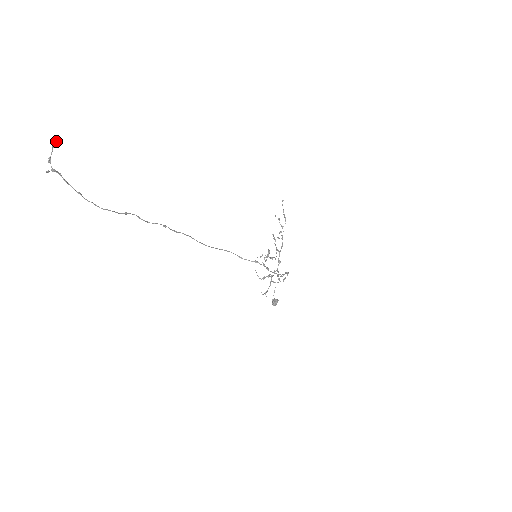
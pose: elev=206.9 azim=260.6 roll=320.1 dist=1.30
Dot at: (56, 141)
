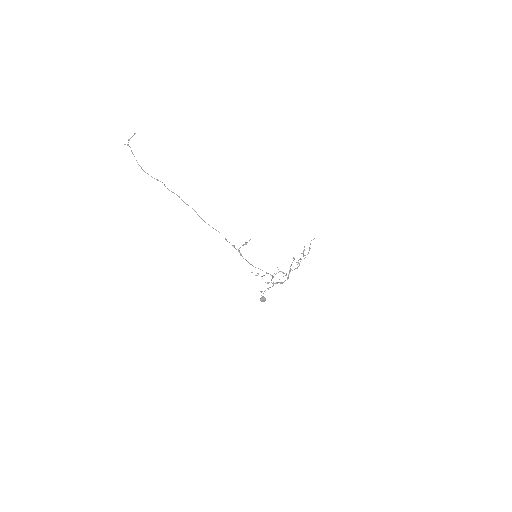
Dot at: (135, 133)
